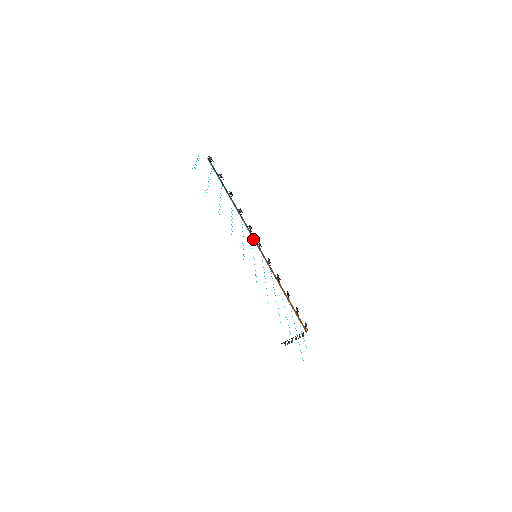
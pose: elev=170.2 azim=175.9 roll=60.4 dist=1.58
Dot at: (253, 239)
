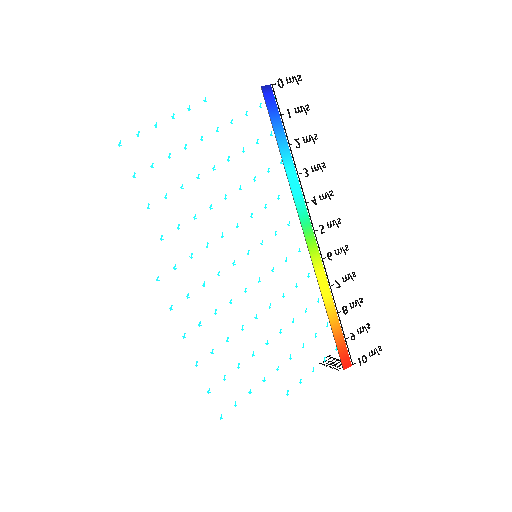
Dot at: (300, 221)
